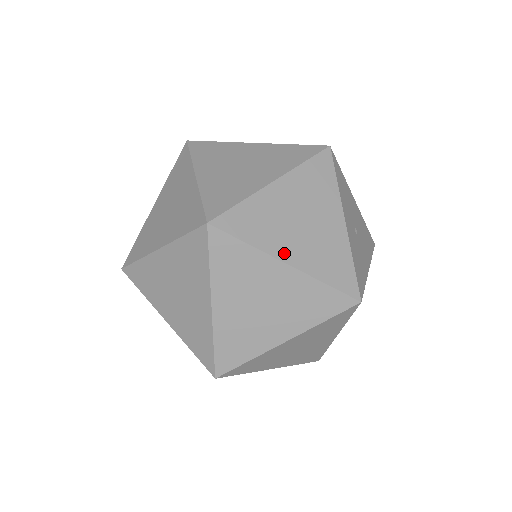
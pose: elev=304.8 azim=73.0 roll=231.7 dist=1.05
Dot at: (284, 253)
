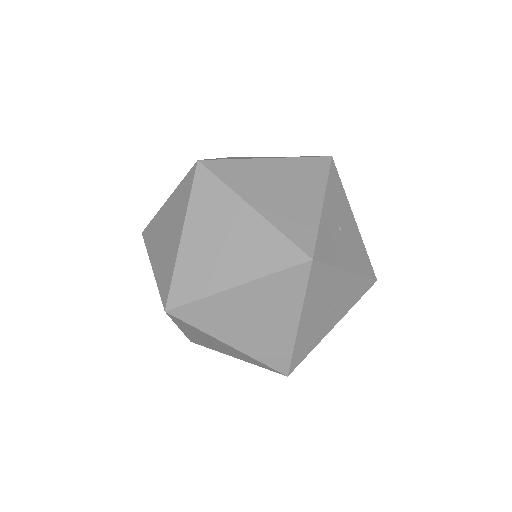
Dot at: (253, 200)
